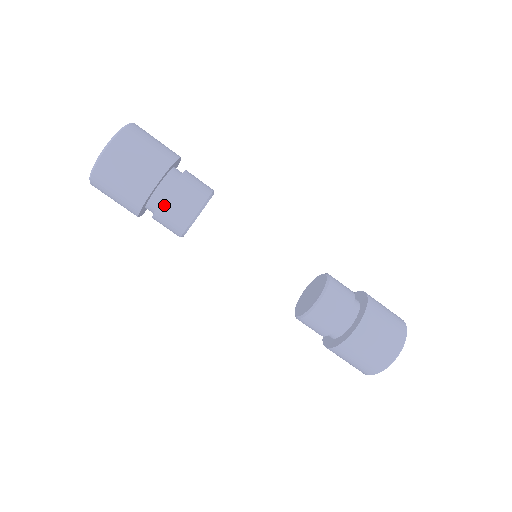
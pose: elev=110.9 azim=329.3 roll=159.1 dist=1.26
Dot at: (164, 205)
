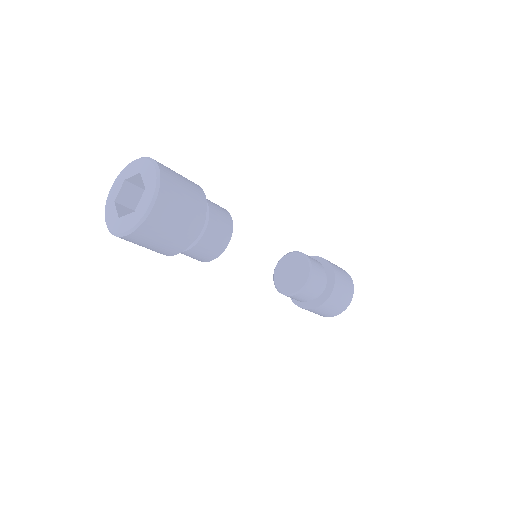
Dot at: (183, 253)
